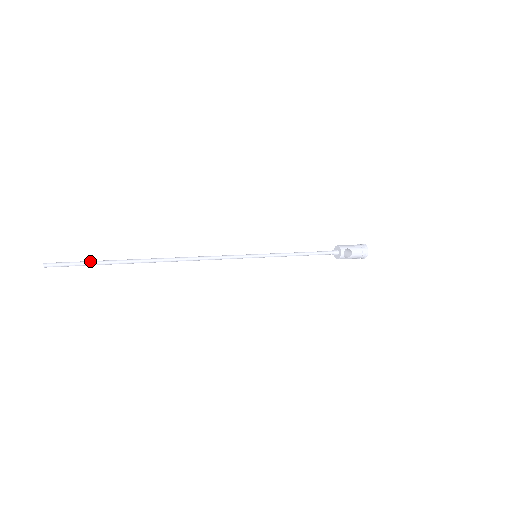
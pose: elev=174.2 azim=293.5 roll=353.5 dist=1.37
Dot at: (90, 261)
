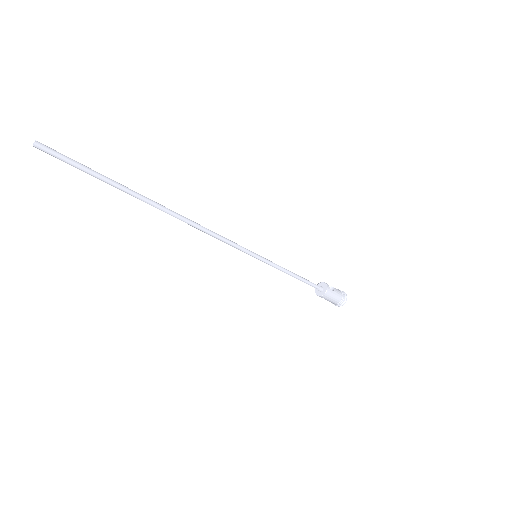
Dot at: (91, 170)
